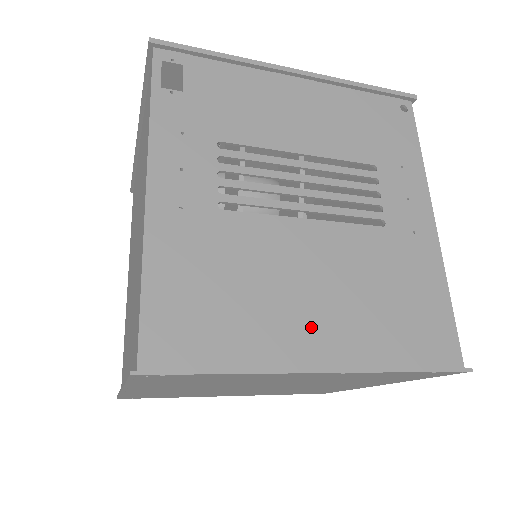
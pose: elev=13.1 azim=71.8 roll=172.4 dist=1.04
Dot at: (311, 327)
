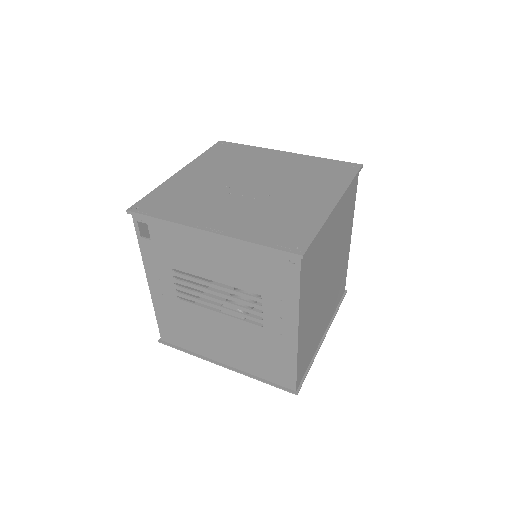
Dot at: (220, 351)
